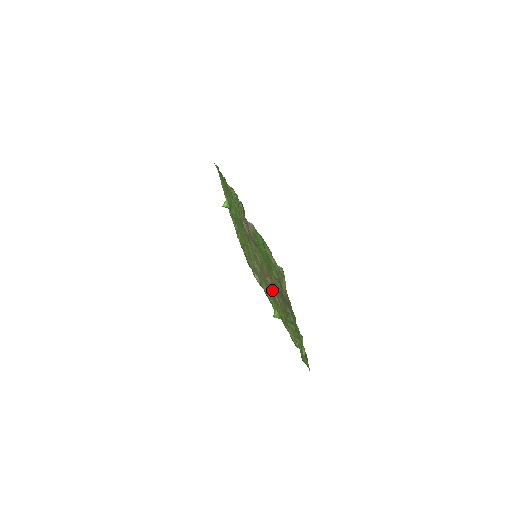
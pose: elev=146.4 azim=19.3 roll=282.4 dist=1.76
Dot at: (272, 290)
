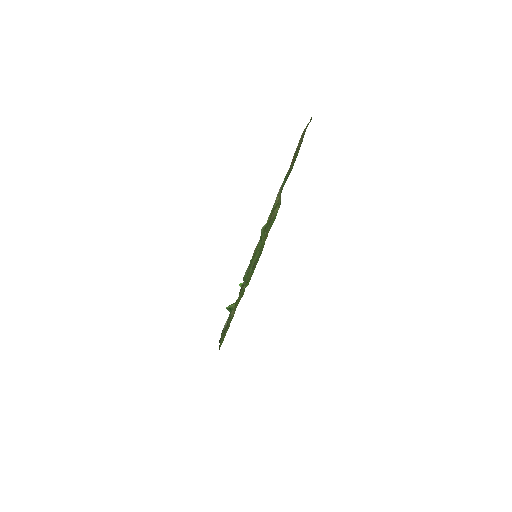
Dot at: occluded
